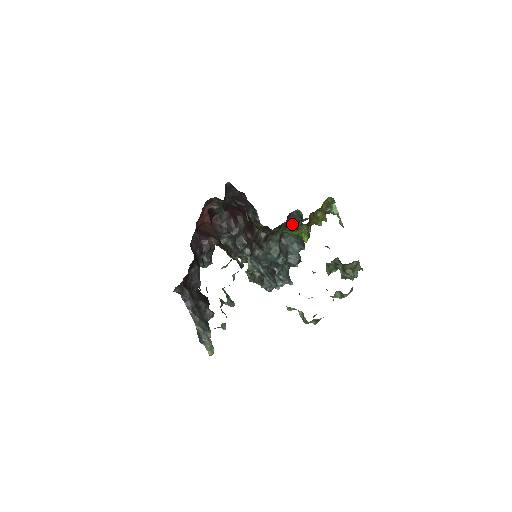
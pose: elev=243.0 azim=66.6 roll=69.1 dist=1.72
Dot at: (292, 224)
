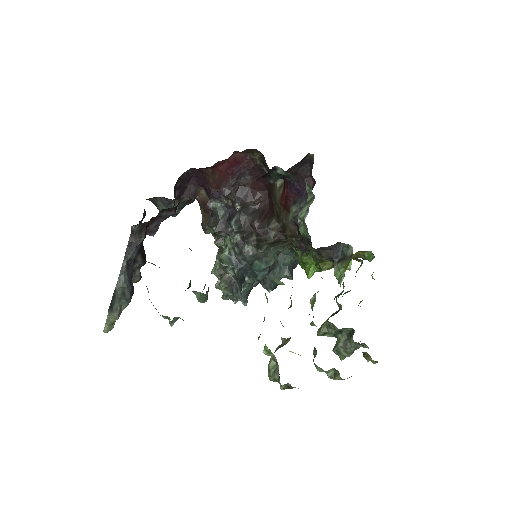
Dot at: (326, 253)
